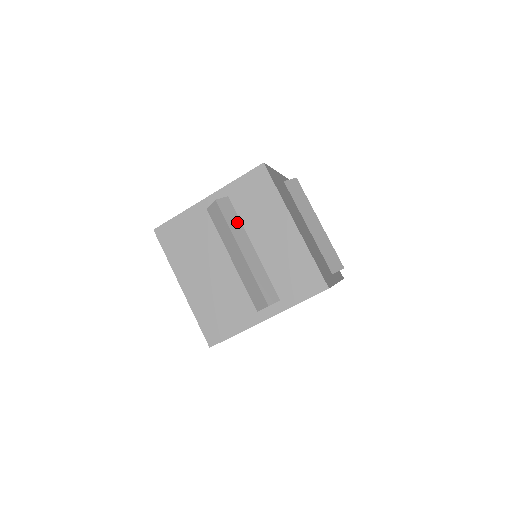
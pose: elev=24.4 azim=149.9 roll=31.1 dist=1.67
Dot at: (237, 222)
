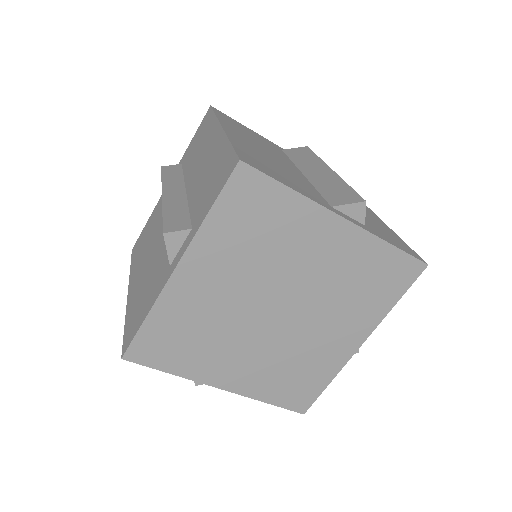
Dot at: (178, 177)
